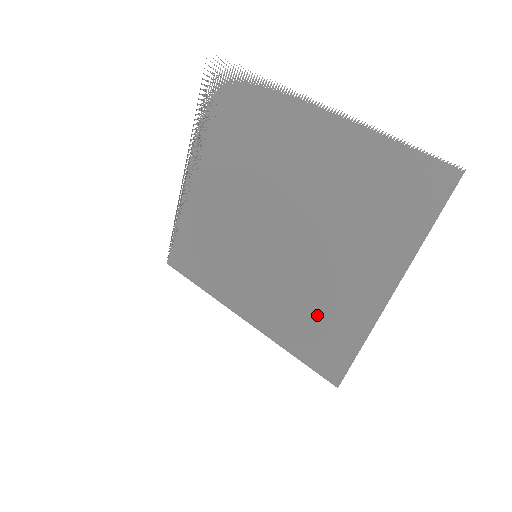
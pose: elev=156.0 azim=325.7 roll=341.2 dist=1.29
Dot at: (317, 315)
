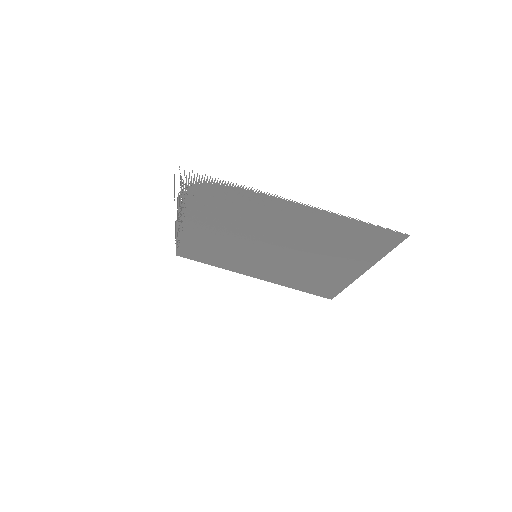
Dot at: (311, 278)
